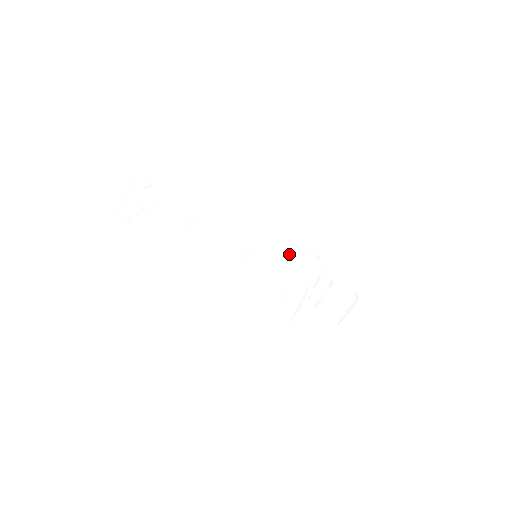
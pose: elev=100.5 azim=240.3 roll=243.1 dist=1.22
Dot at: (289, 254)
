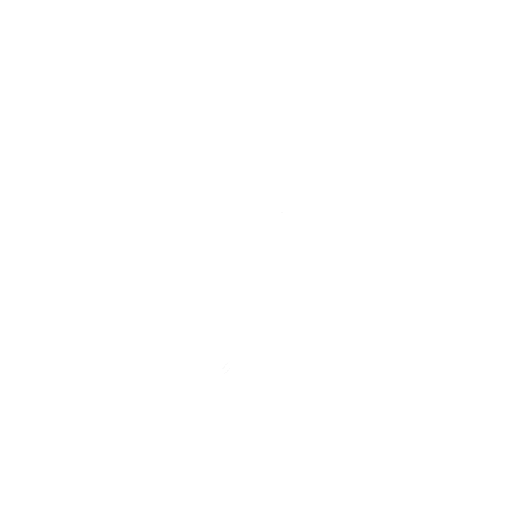
Dot at: (277, 266)
